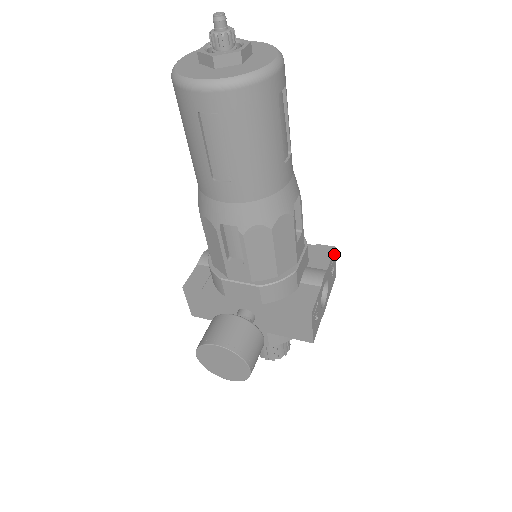
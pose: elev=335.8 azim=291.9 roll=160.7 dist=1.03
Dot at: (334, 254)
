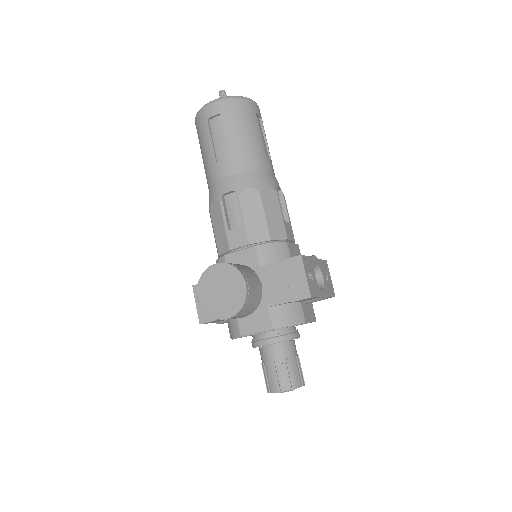
Dot at: (327, 267)
